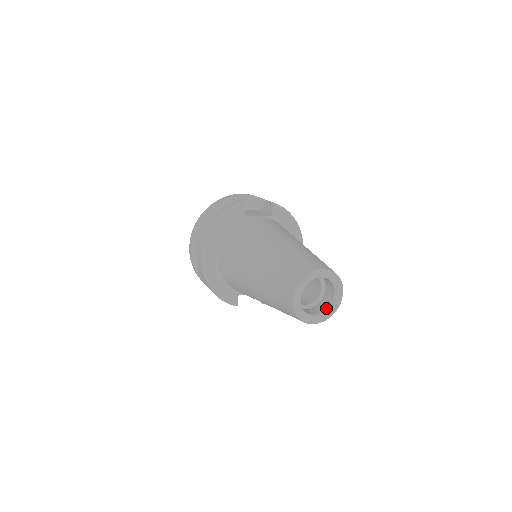
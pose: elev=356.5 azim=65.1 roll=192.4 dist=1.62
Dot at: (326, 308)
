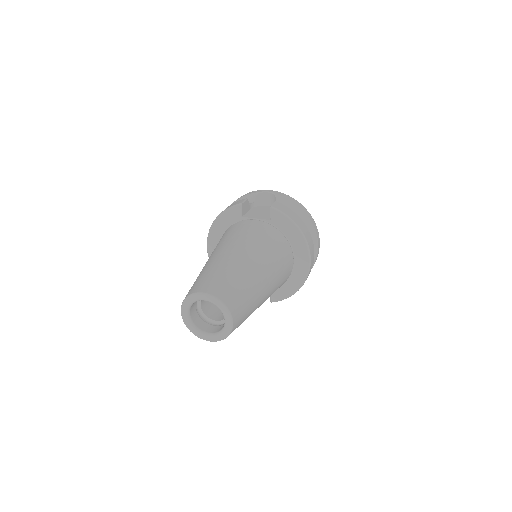
Dot at: (220, 330)
